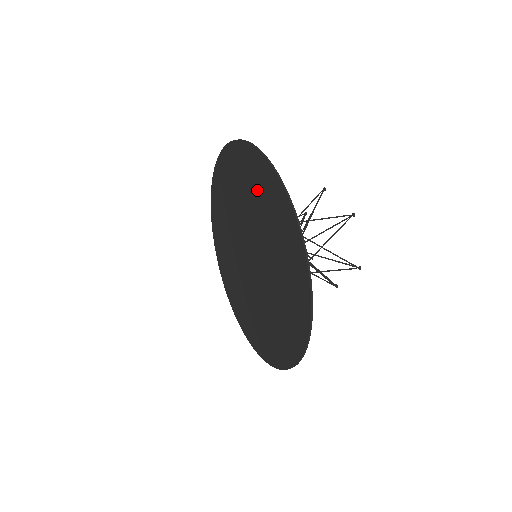
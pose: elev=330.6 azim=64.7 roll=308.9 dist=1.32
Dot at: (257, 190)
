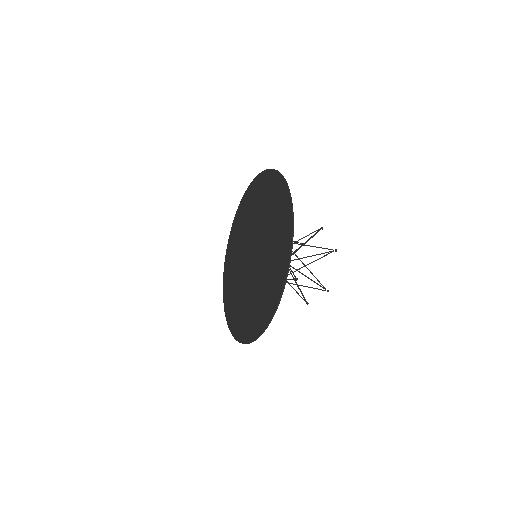
Dot at: (273, 206)
